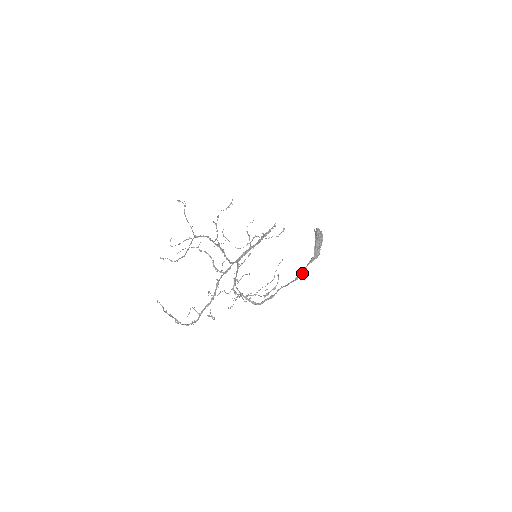
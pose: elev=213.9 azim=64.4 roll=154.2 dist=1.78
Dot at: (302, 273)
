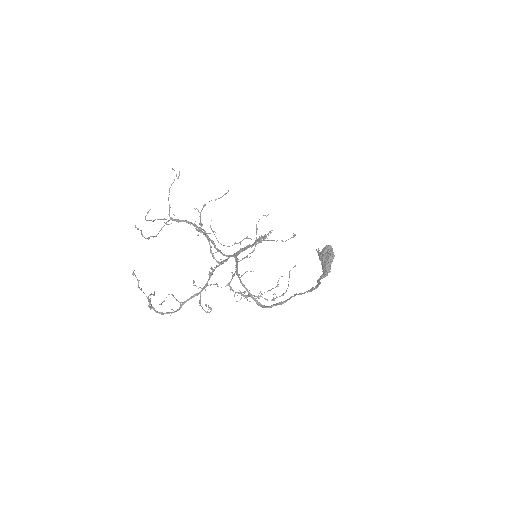
Dot at: (317, 285)
